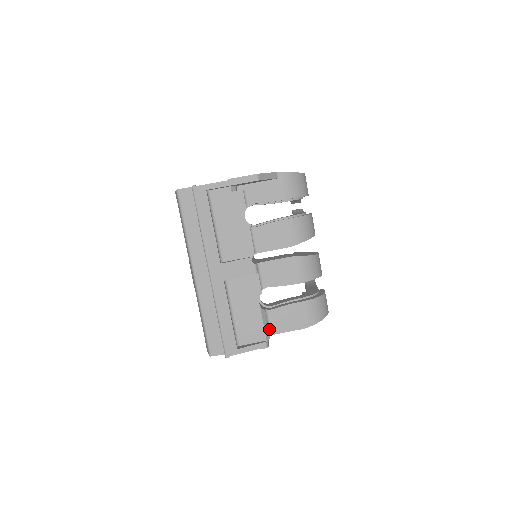
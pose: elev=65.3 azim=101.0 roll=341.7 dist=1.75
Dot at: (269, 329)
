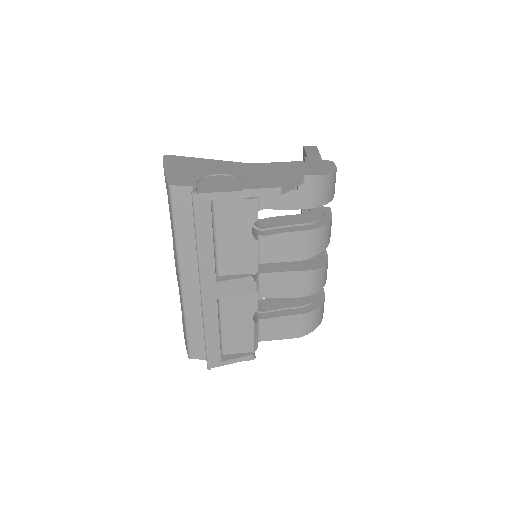
Dot at: (258, 336)
